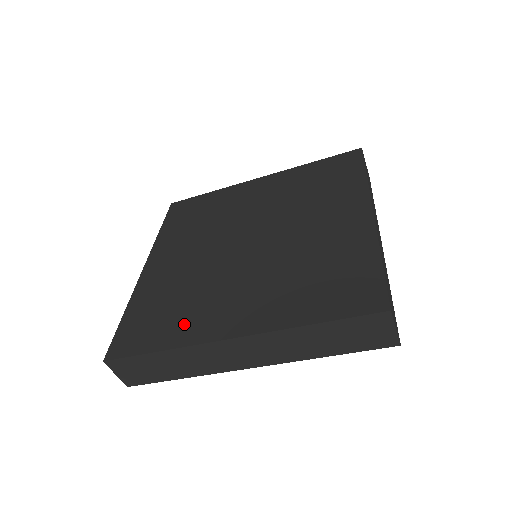
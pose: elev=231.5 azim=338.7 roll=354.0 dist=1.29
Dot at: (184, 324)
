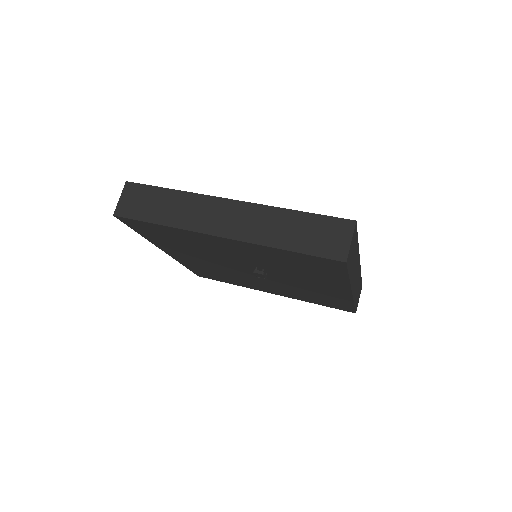
Dot at: occluded
